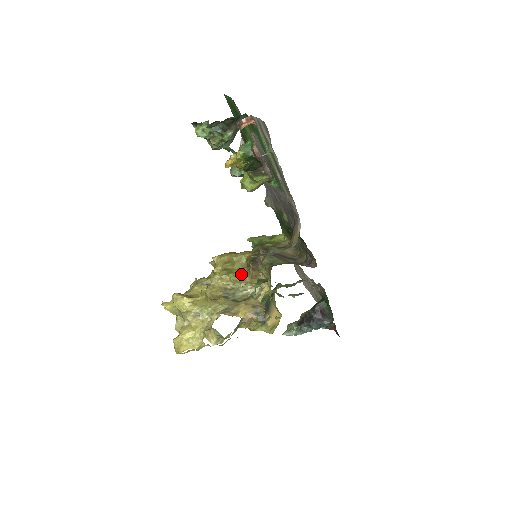
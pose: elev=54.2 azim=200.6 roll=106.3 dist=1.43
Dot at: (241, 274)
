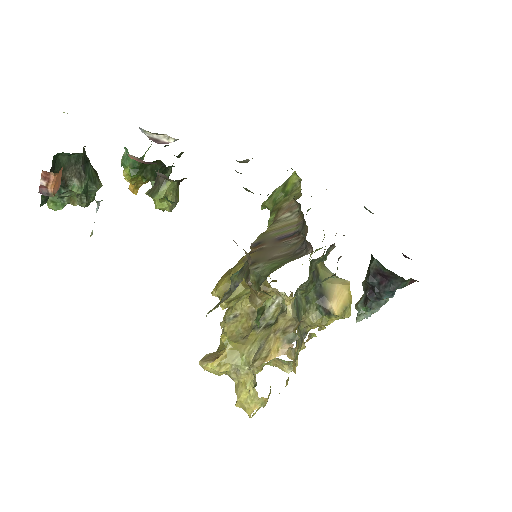
Dot at: occluded
